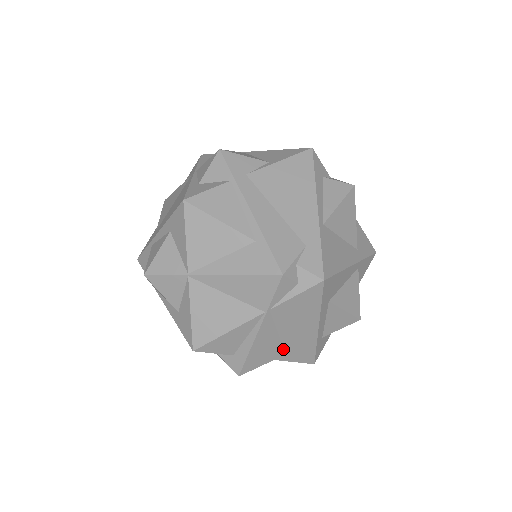
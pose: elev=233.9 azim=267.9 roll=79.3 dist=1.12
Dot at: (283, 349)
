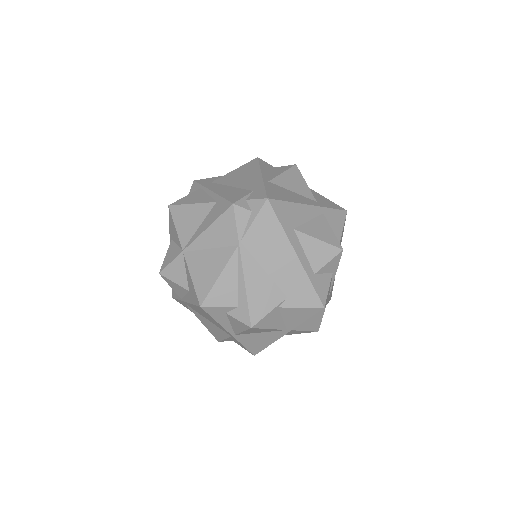
Dot at: (280, 290)
